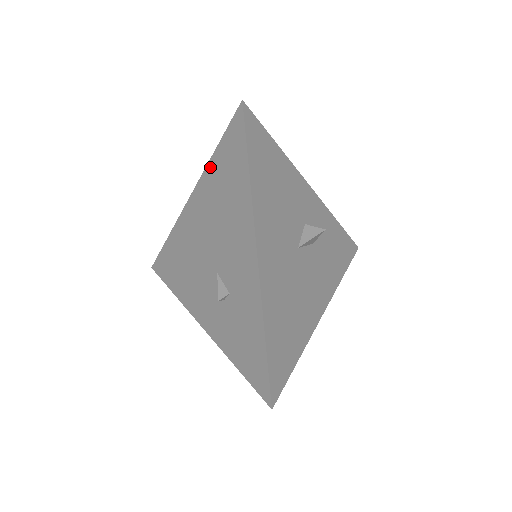
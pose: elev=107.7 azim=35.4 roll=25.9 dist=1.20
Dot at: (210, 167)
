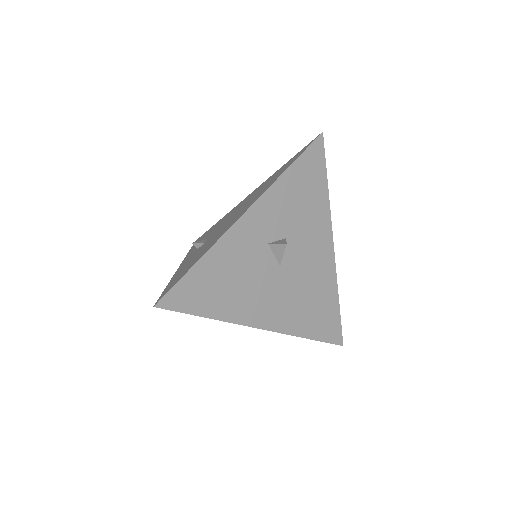
Dot at: occluded
